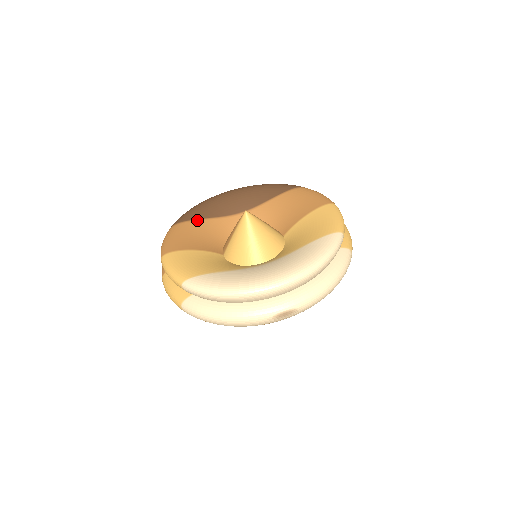
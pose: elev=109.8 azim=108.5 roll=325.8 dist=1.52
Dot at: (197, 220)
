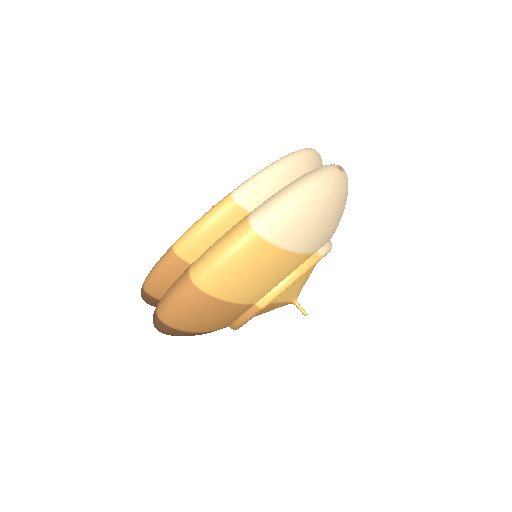
Dot at: occluded
